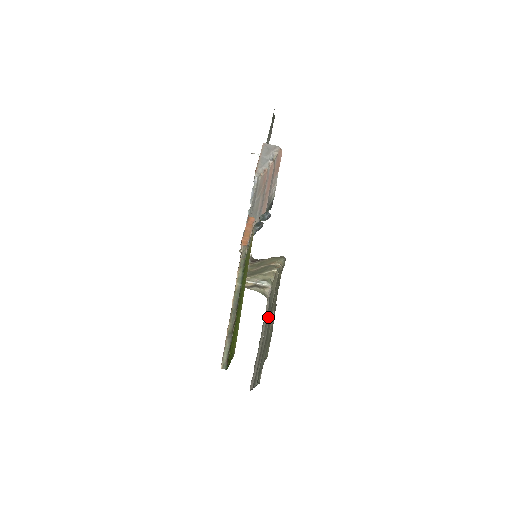
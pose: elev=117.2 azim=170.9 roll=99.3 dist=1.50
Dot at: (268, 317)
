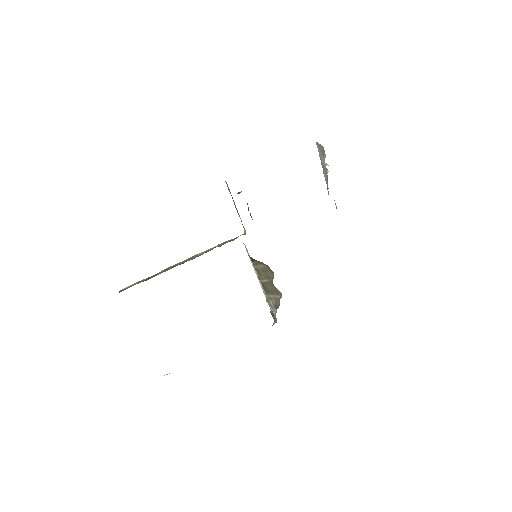
Dot at: occluded
